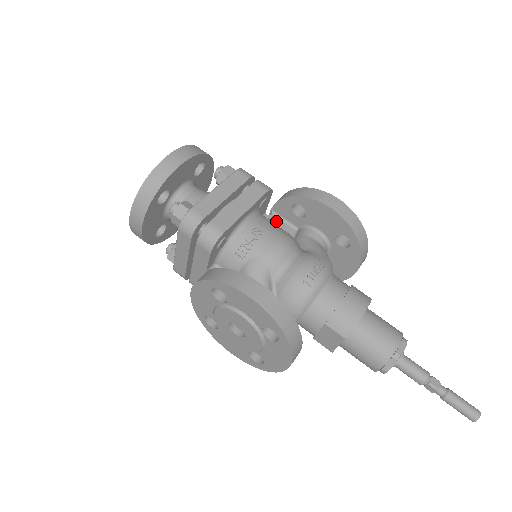
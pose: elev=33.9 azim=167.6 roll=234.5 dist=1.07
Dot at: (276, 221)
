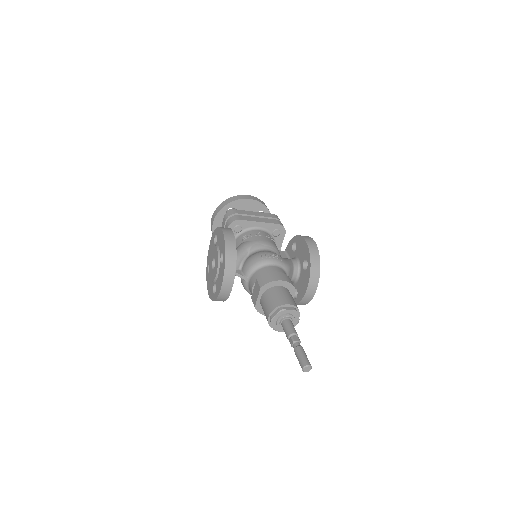
Dot at: (283, 254)
